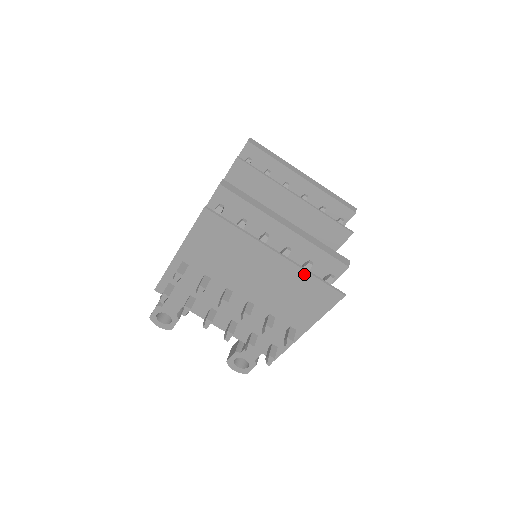
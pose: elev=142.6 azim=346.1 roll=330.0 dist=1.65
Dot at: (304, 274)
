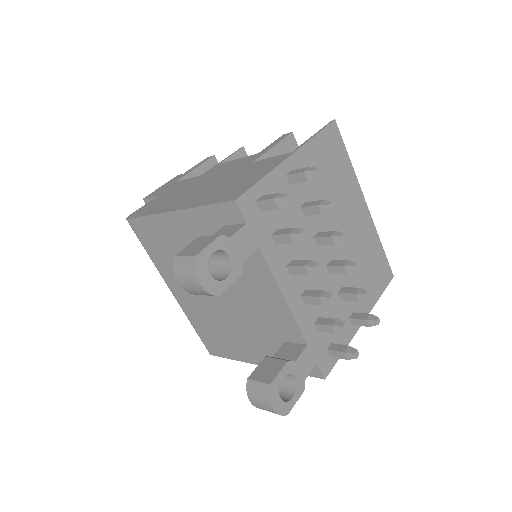
Dot at: (377, 239)
